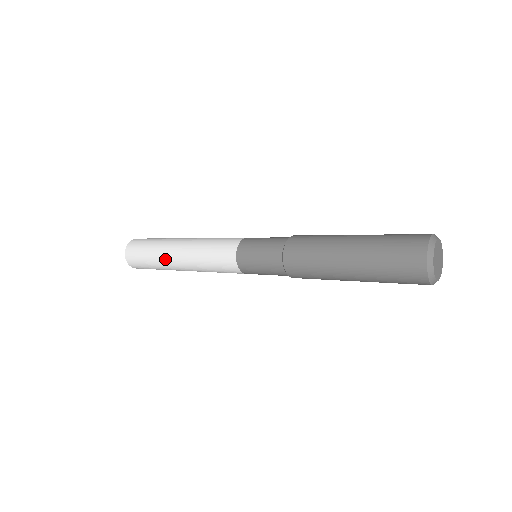
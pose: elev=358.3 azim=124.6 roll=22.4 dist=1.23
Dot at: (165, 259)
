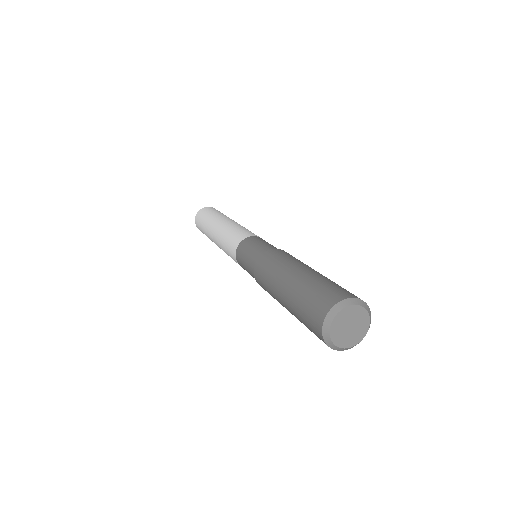
Dot at: (210, 226)
